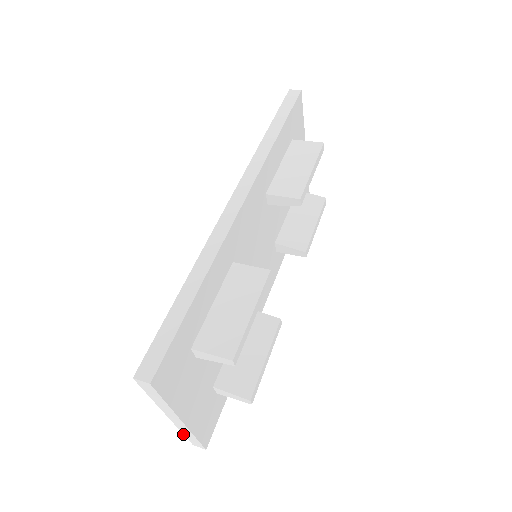
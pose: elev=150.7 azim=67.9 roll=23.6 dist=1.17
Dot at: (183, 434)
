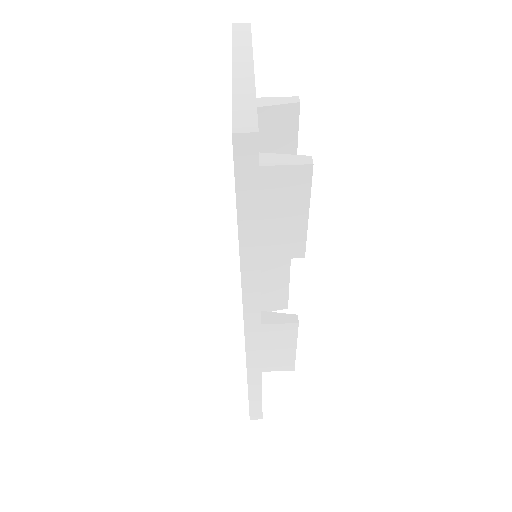
Dot at: occluded
